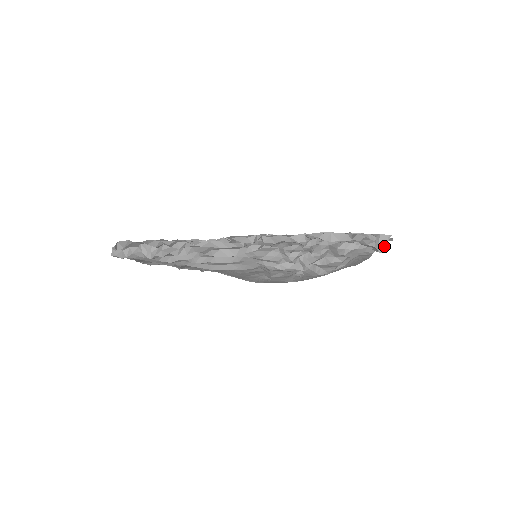
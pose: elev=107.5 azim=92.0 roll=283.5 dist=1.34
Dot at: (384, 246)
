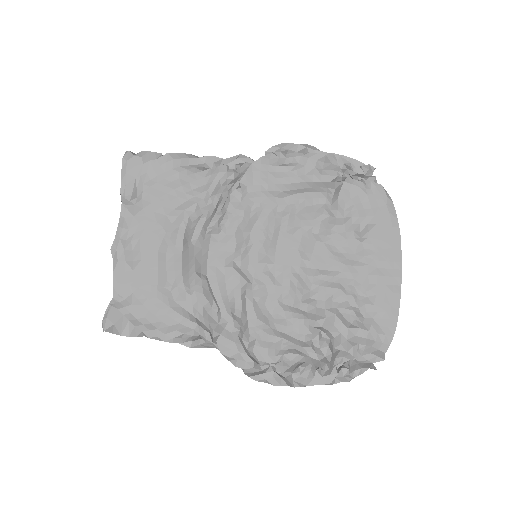
Dot at: occluded
